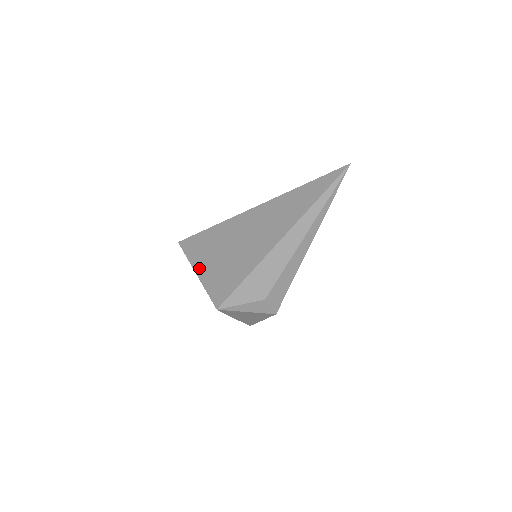
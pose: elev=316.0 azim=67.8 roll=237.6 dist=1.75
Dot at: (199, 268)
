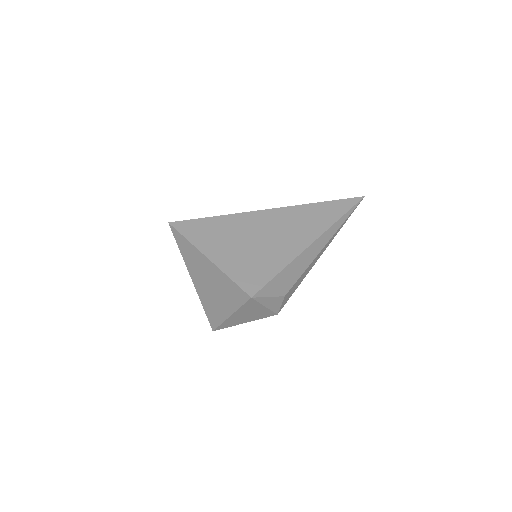
Dot at: (212, 254)
